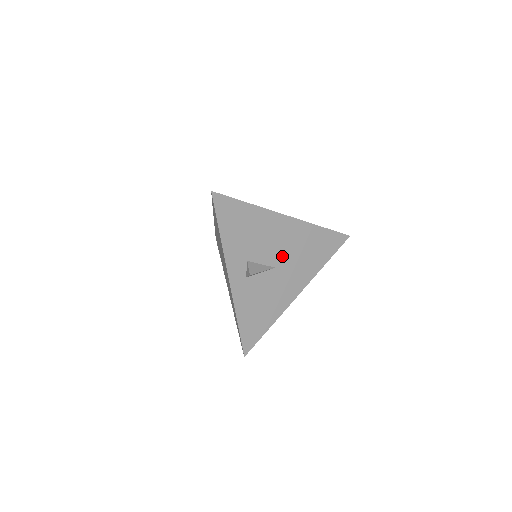
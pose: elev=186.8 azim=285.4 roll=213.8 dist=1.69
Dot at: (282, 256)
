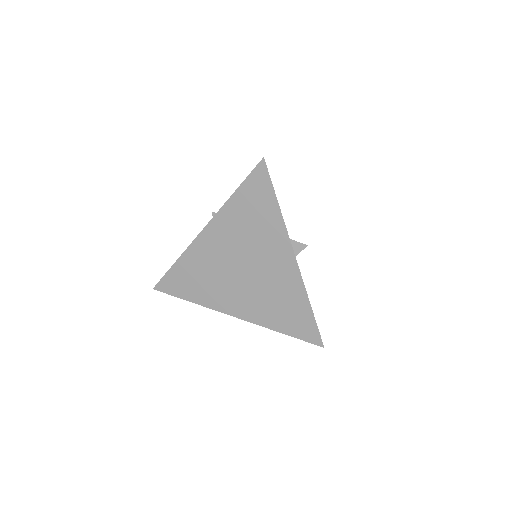
Dot at: occluded
